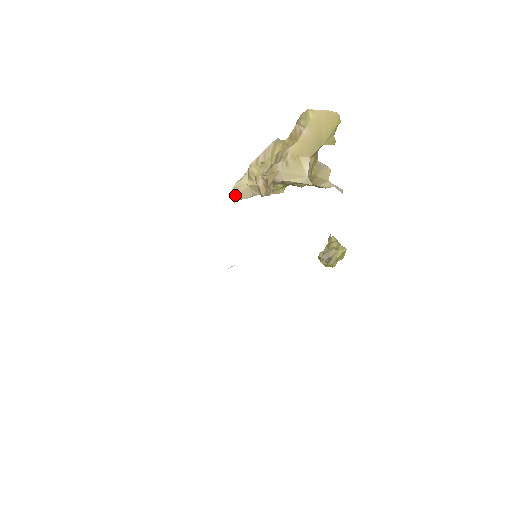
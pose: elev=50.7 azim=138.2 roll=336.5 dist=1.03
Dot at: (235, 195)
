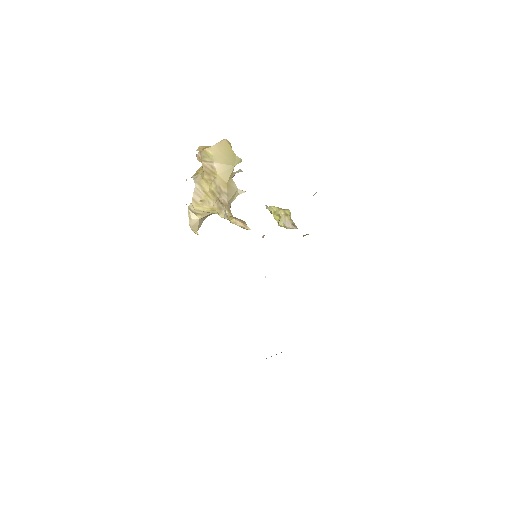
Dot at: (195, 230)
